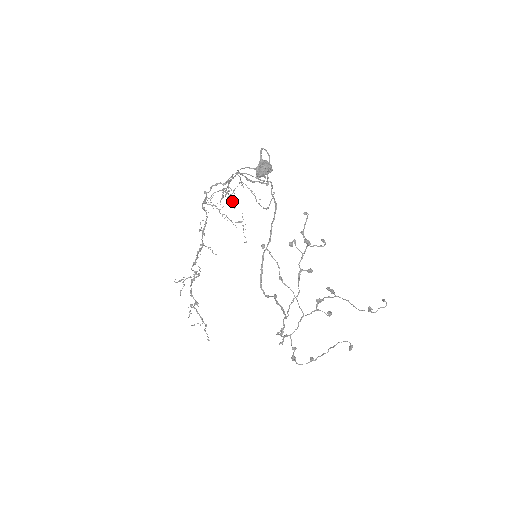
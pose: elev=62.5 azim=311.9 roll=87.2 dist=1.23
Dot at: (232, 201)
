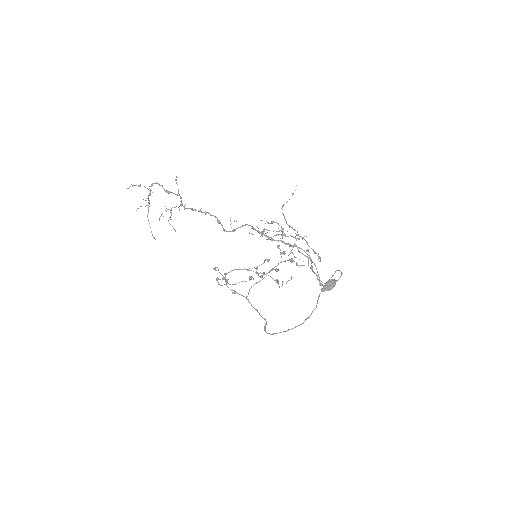
Dot at: occluded
